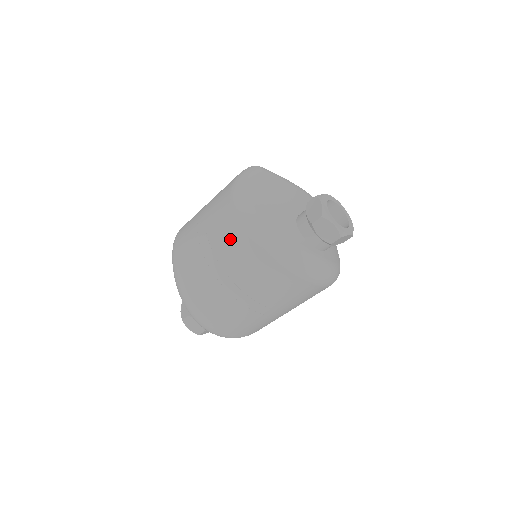
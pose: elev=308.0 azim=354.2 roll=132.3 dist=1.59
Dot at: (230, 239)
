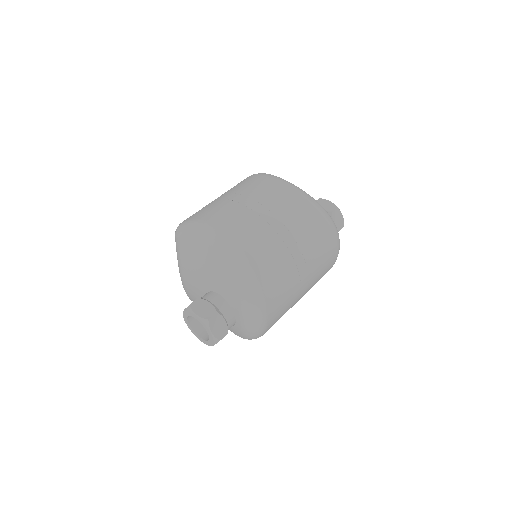
Dot at: (297, 210)
